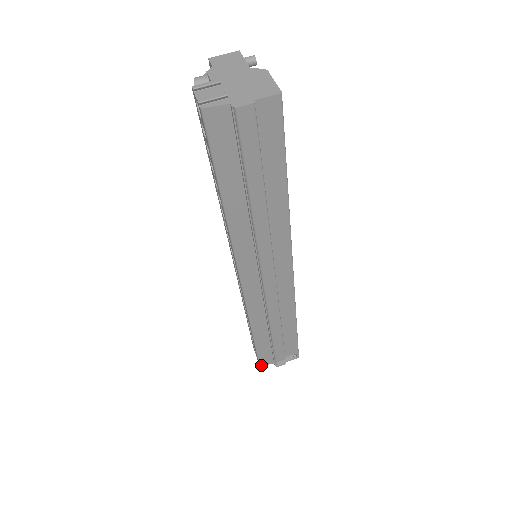
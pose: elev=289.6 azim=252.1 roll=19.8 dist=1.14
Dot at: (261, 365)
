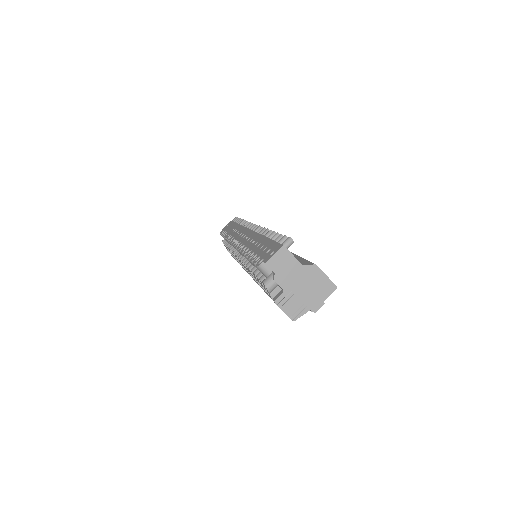
Dot at: occluded
